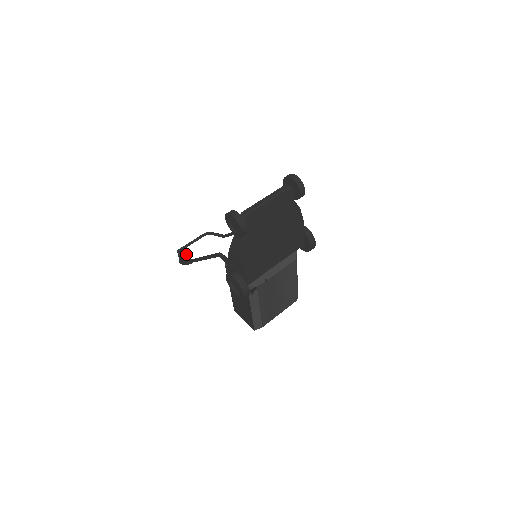
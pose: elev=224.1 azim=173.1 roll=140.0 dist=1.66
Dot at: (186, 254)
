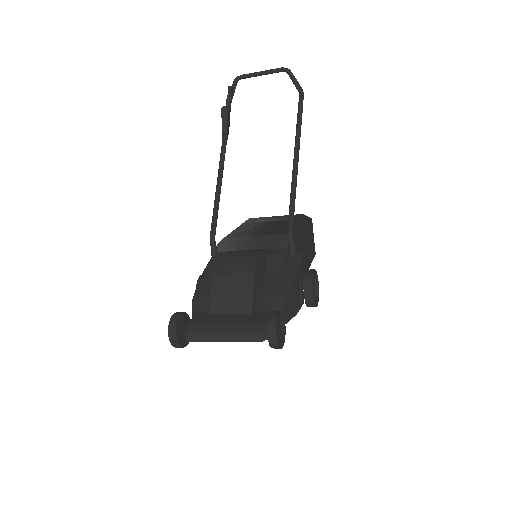
Dot at: (225, 122)
